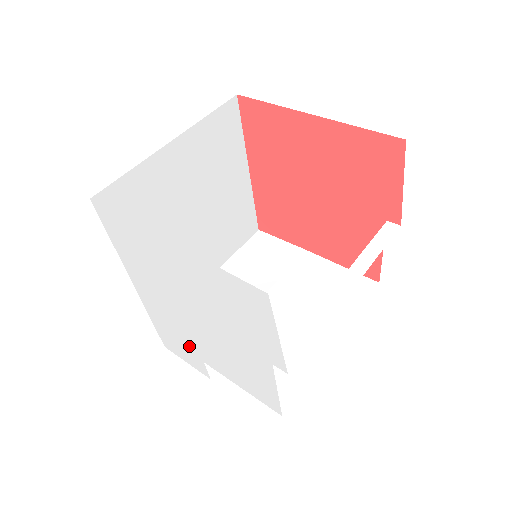
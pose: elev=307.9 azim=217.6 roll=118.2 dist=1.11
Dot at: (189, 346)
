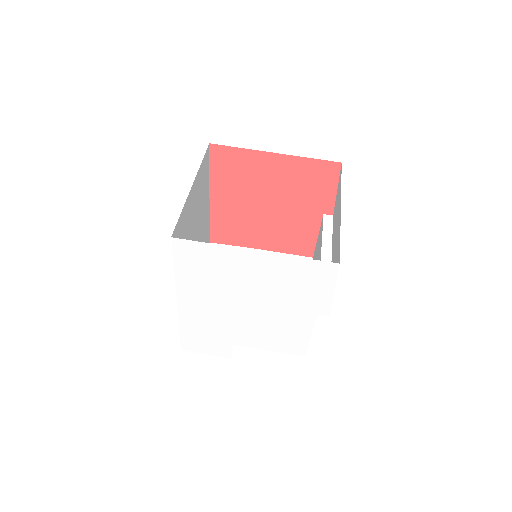
Dot at: (221, 336)
